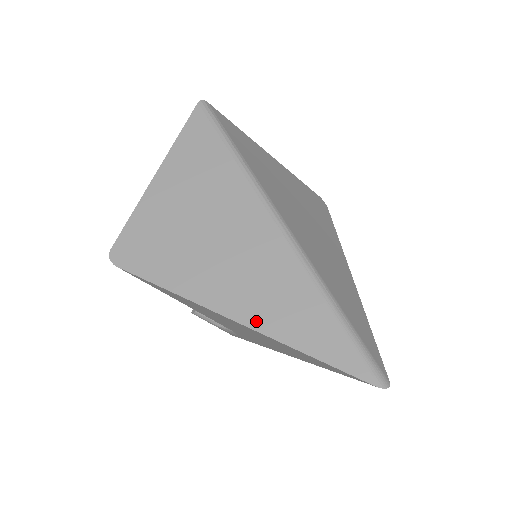
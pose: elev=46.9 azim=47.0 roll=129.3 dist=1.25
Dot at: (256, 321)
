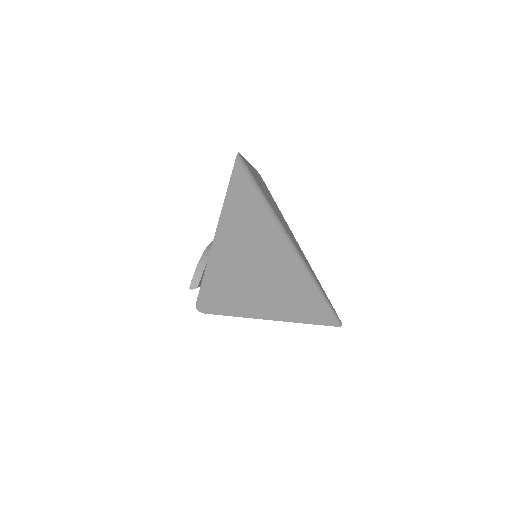
Dot at: (290, 317)
